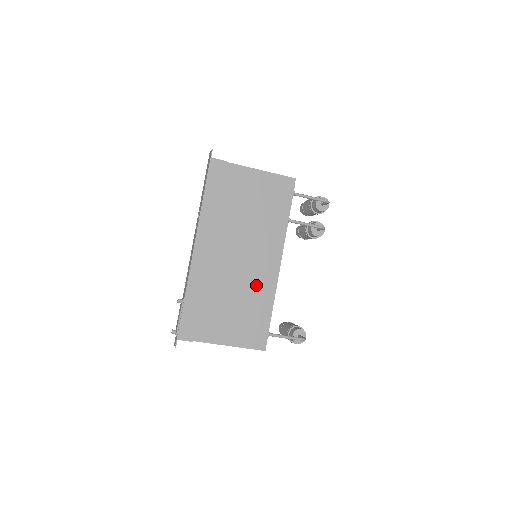
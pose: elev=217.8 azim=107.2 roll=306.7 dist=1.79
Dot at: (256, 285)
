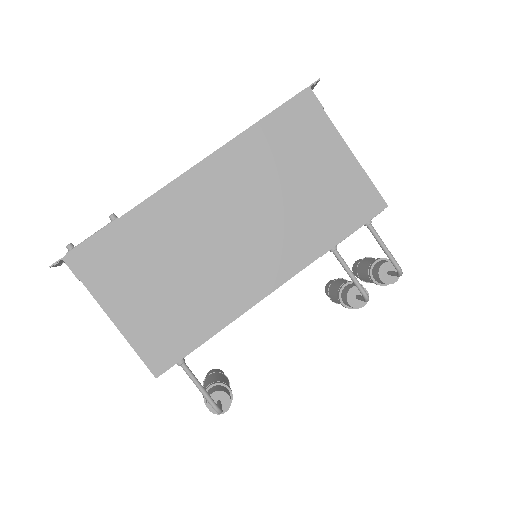
Dot at: (222, 286)
